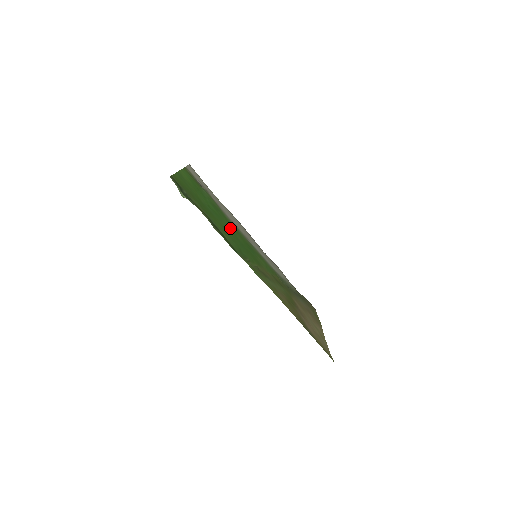
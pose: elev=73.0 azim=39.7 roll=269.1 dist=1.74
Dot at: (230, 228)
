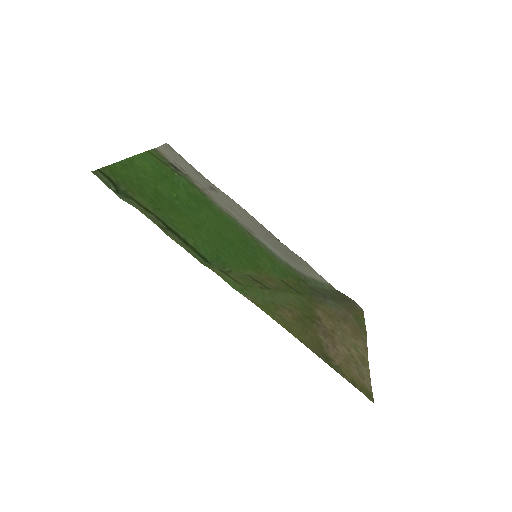
Dot at: (214, 223)
